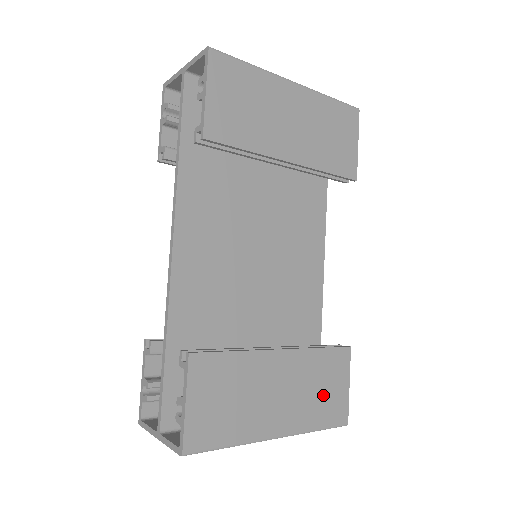
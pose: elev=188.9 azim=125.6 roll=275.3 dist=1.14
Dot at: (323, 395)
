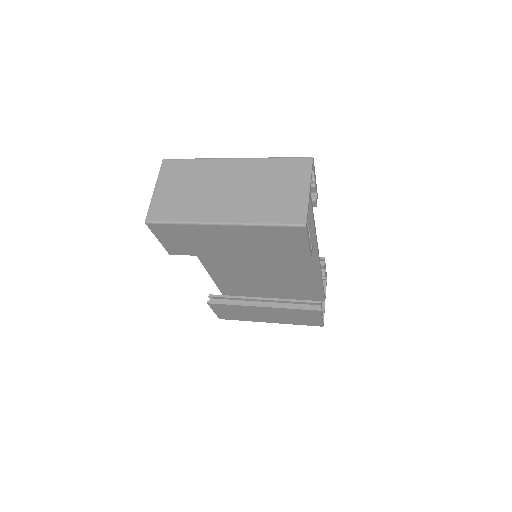
Dot at: (300, 319)
